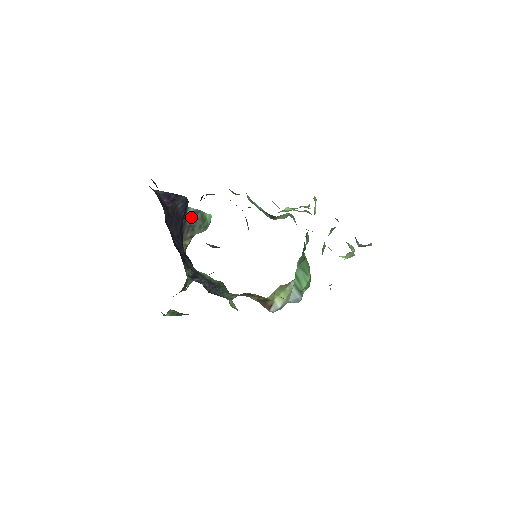
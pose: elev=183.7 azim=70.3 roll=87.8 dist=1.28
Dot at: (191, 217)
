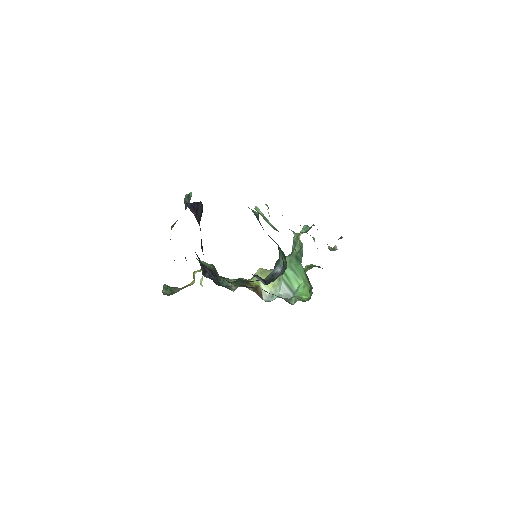
Dot at: occluded
